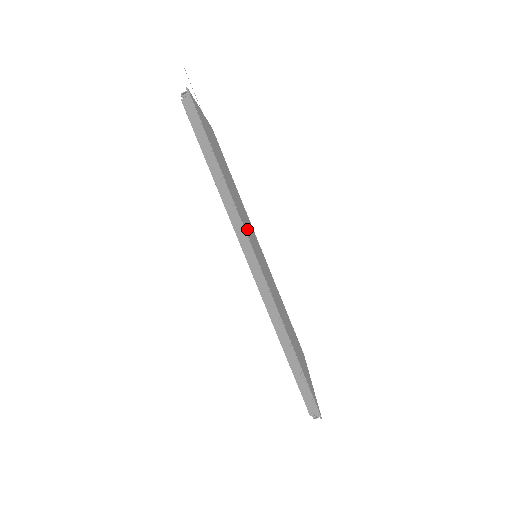
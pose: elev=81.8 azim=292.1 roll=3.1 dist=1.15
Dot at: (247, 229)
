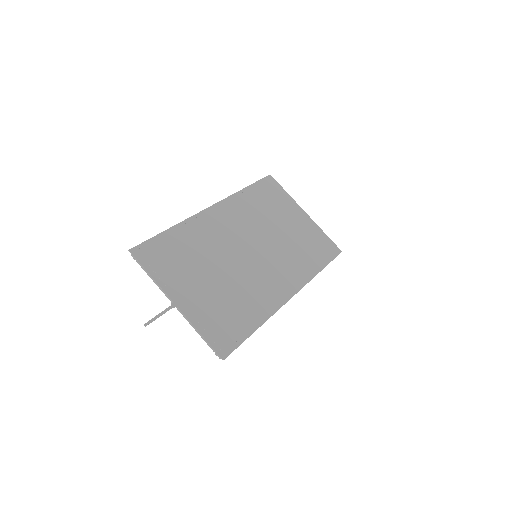
Dot at: (263, 285)
